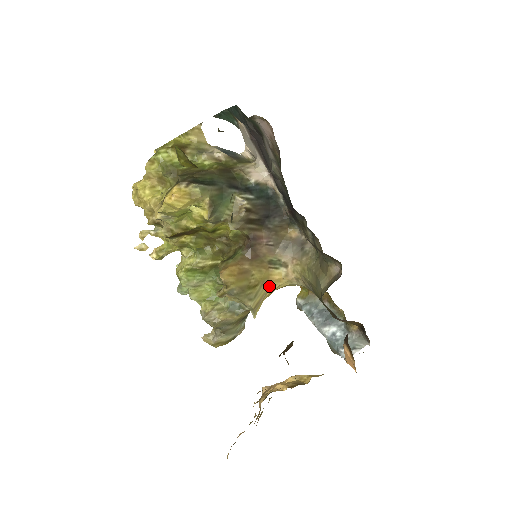
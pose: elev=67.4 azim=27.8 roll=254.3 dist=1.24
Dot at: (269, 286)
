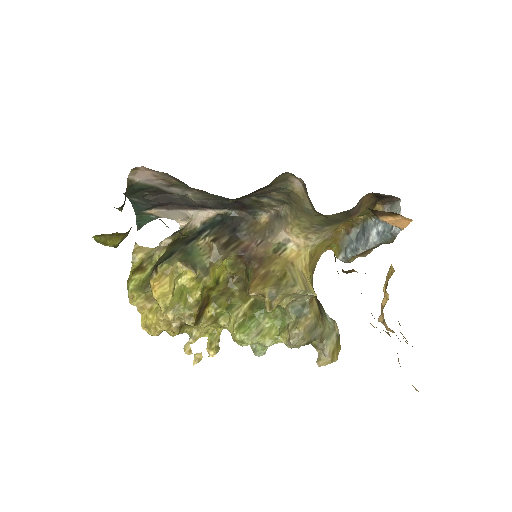
Dot at: (297, 266)
